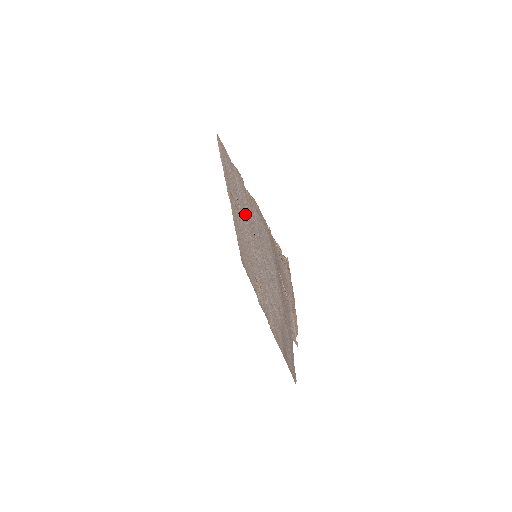
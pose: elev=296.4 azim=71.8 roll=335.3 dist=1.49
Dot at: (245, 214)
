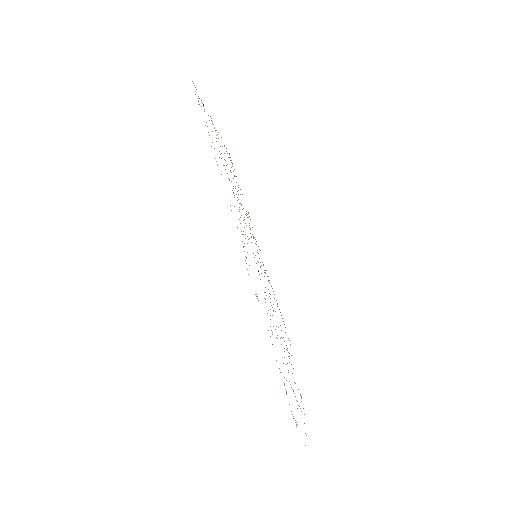
Dot at: occluded
